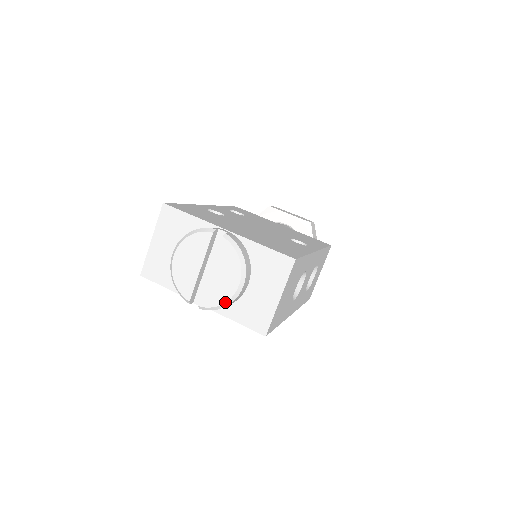
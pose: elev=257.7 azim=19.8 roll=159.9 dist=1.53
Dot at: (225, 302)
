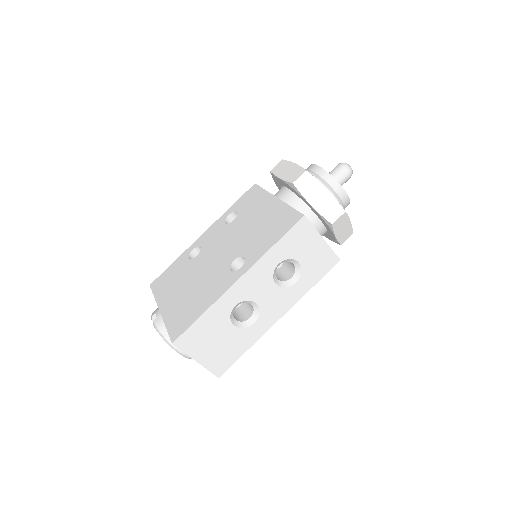
Dot at: (188, 358)
